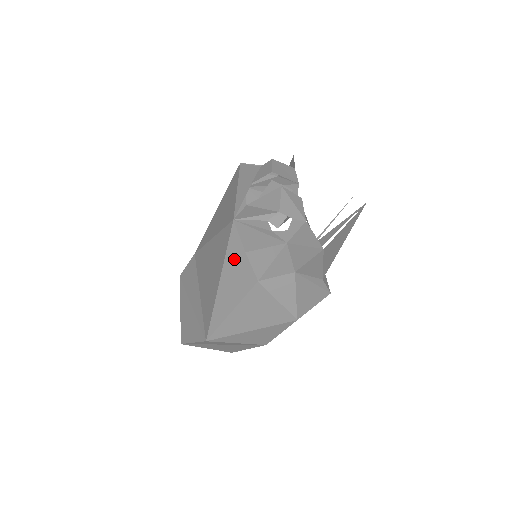
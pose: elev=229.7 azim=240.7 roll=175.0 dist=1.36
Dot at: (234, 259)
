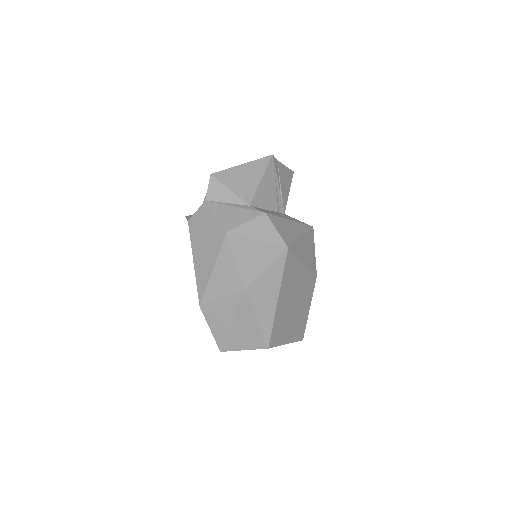
Dot at: occluded
